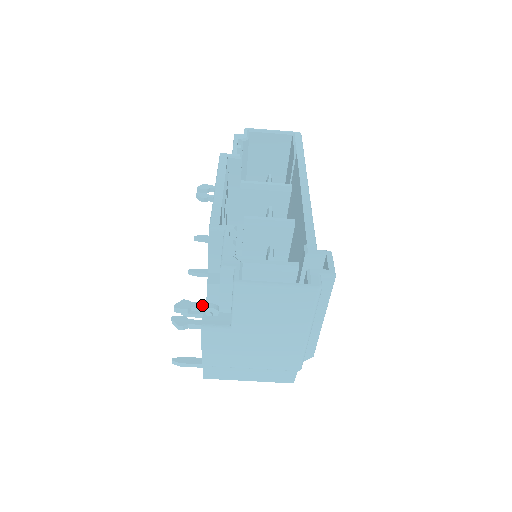
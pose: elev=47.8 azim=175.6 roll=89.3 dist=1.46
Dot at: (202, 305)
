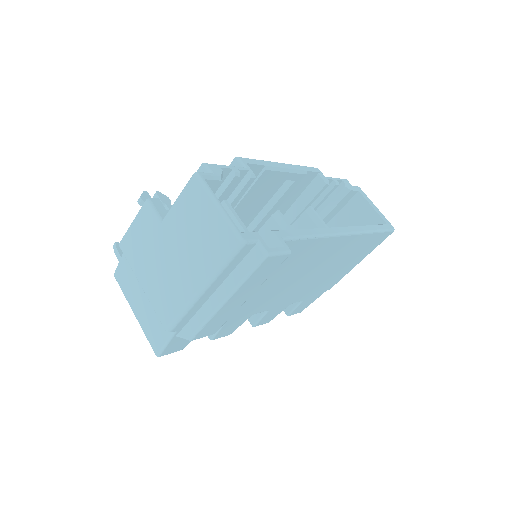
Dot at: occluded
